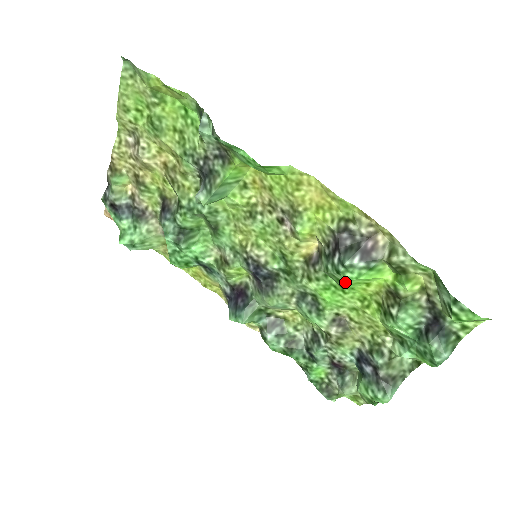
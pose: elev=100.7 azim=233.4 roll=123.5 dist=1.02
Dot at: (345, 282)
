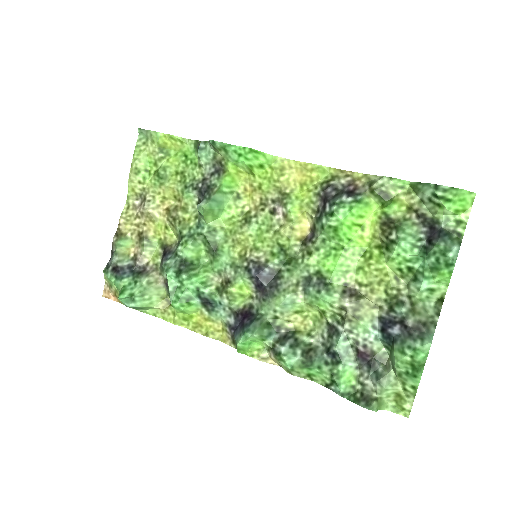
Dot at: (341, 224)
